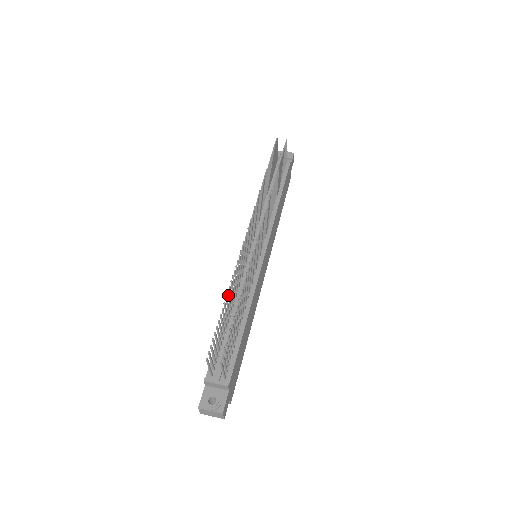
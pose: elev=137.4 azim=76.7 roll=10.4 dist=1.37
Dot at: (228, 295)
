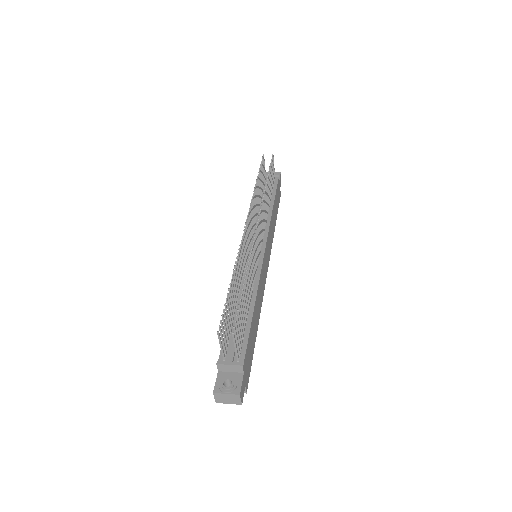
Dot at: (233, 279)
